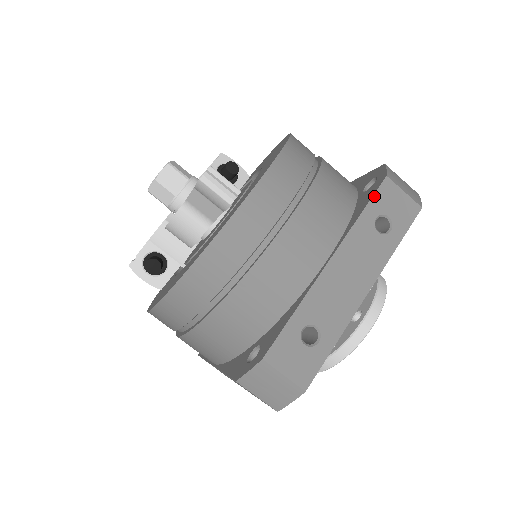
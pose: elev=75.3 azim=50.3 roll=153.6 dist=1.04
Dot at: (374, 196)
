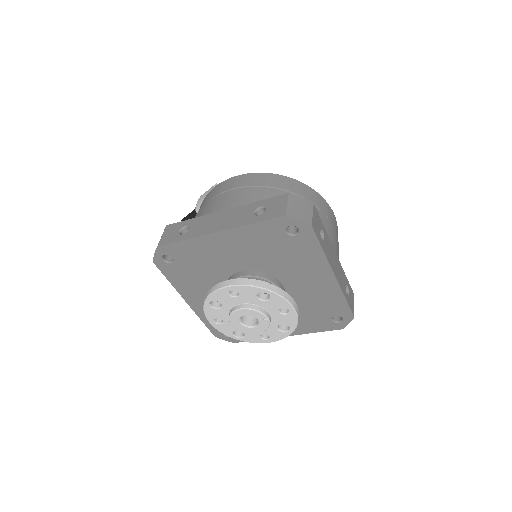
Dot at: (350, 286)
